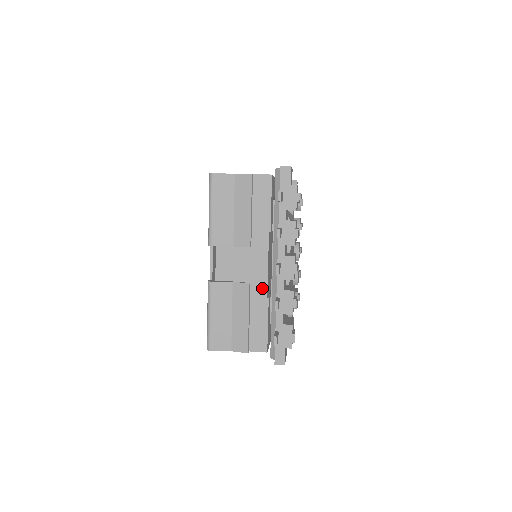
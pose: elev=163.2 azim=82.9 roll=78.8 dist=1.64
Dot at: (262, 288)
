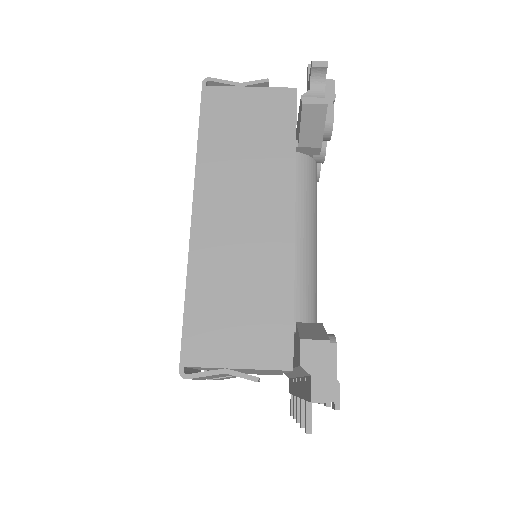
Dot at: occluded
